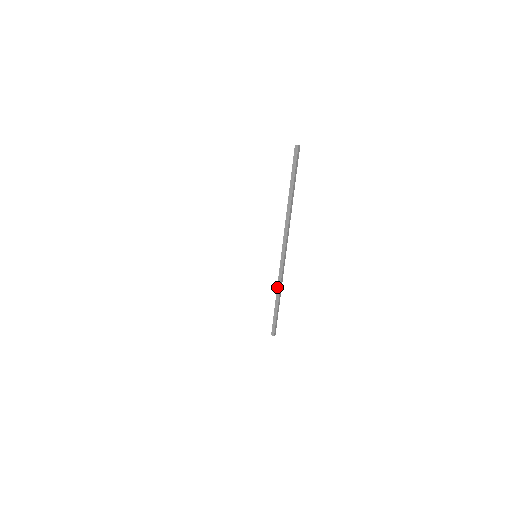
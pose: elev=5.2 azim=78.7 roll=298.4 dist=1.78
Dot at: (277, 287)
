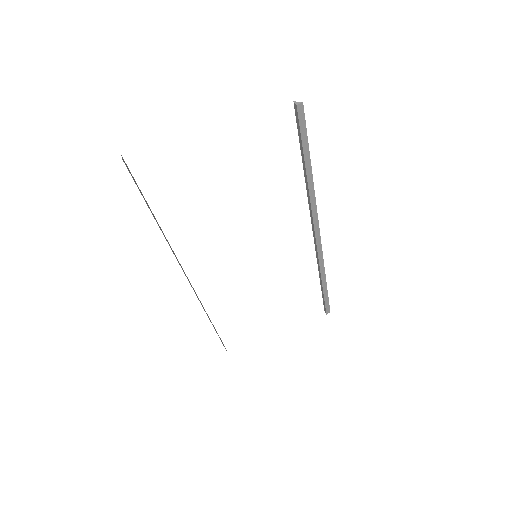
Dot at: occluded
